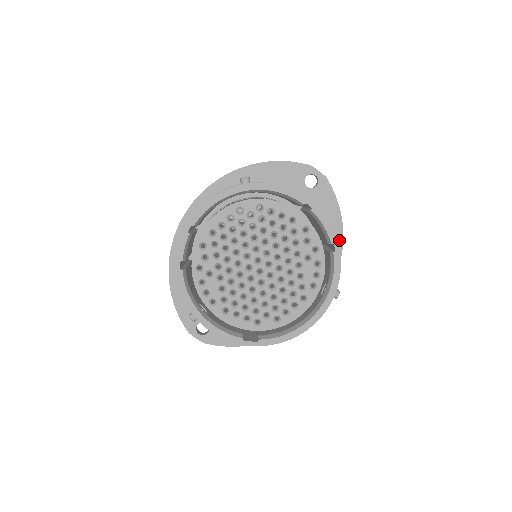
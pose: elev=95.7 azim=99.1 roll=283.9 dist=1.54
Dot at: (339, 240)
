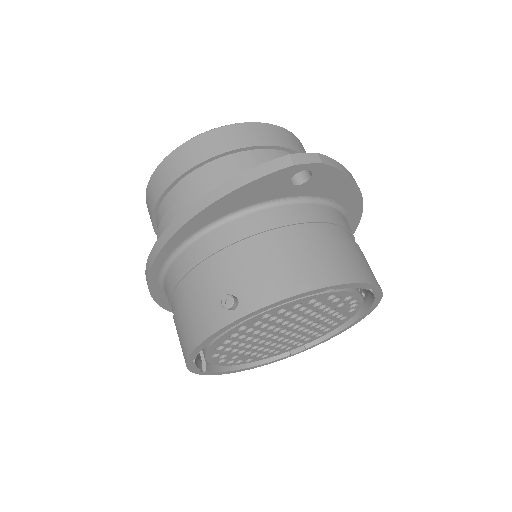
Dot at: (357, 201)
